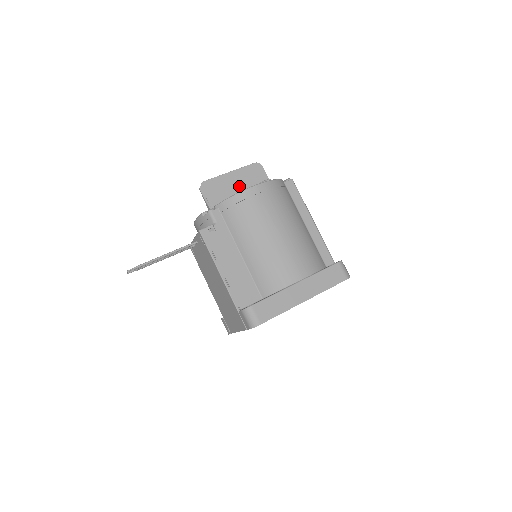
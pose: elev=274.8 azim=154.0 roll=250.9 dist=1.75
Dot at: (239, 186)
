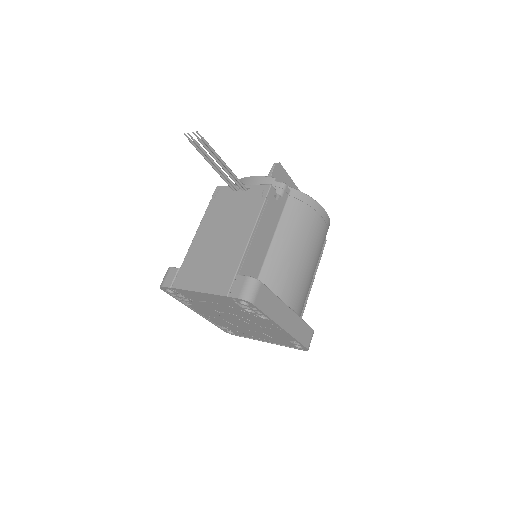
Dot at: occluded
